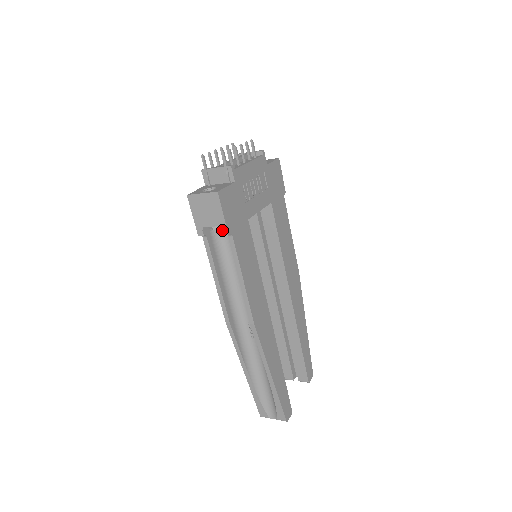
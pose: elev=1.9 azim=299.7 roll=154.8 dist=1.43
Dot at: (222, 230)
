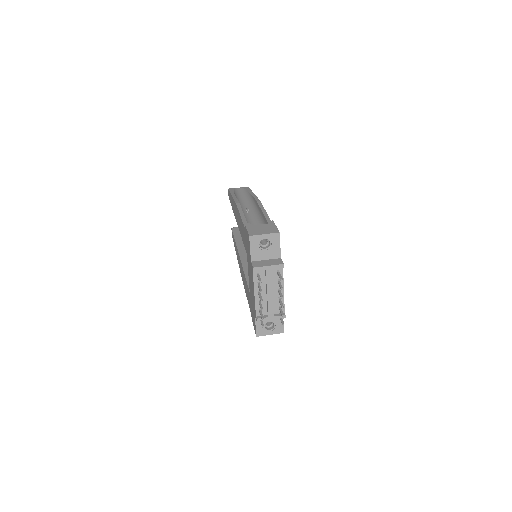
Dot at: occluded
